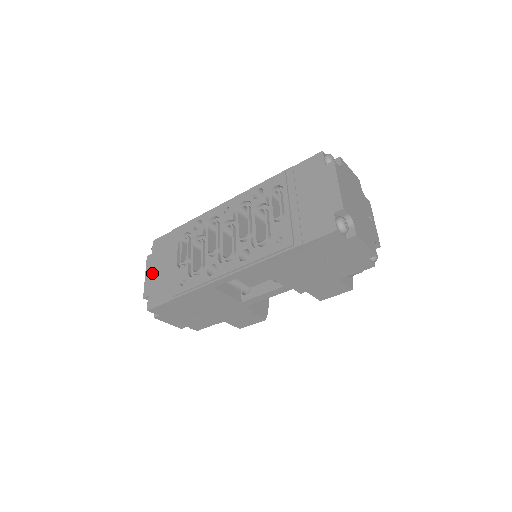
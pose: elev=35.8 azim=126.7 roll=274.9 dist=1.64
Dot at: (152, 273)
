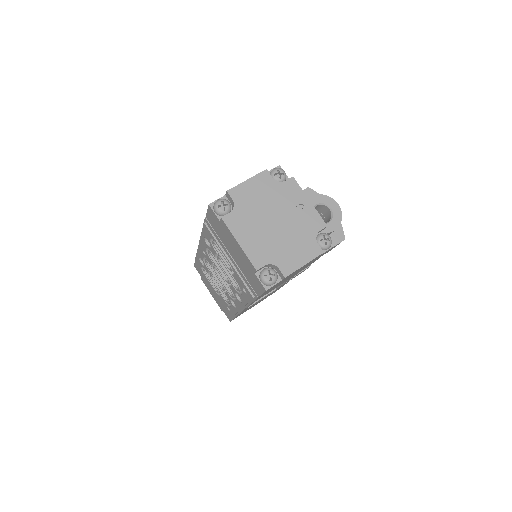
Dot at: (212, 293)
